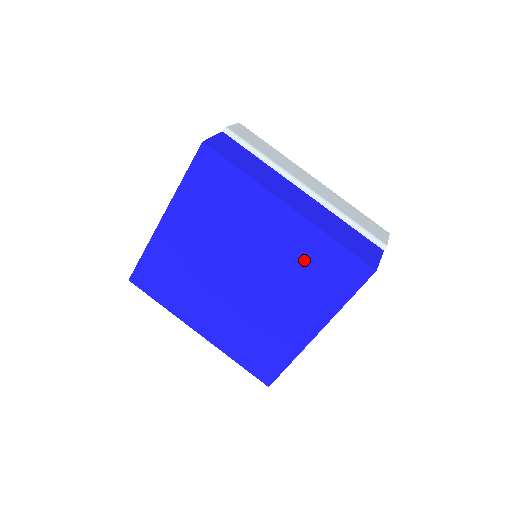
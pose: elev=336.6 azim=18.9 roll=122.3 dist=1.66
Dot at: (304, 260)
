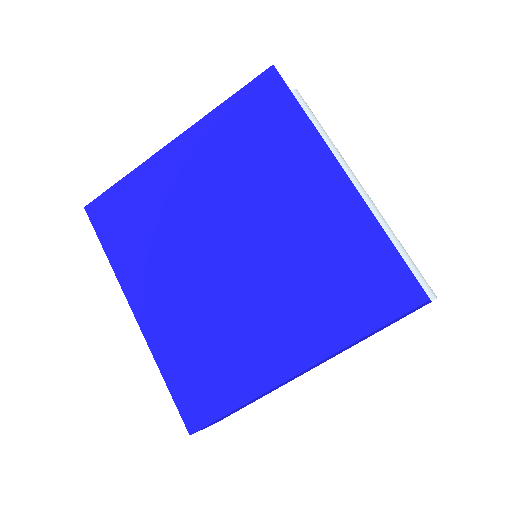
Dot at: (333, 252)
